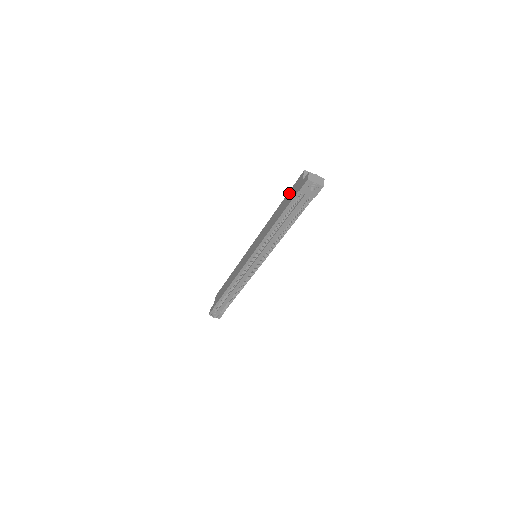
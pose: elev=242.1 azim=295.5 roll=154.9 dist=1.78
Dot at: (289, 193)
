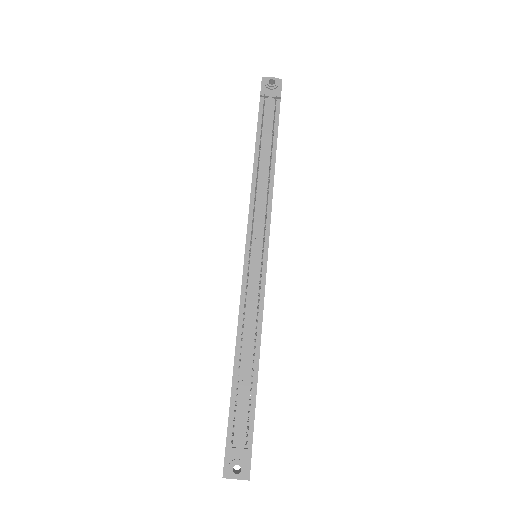
Dot at: occluded
